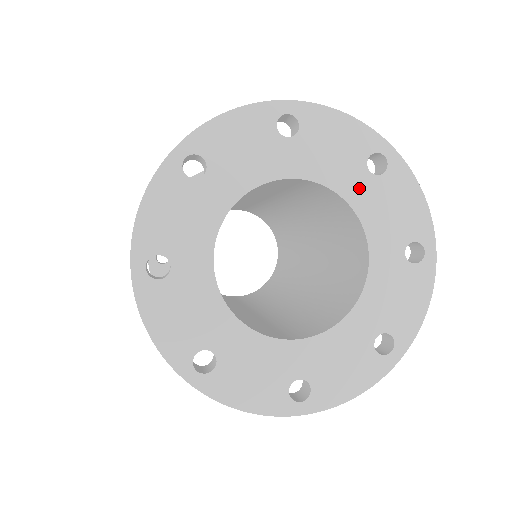
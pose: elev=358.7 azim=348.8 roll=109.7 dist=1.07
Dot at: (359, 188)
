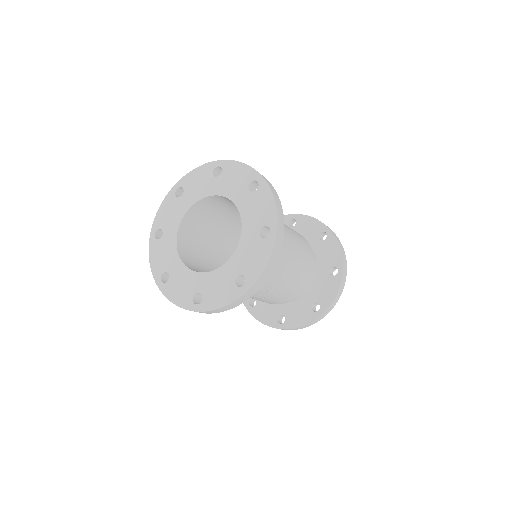
Dot at: (216, 186)
